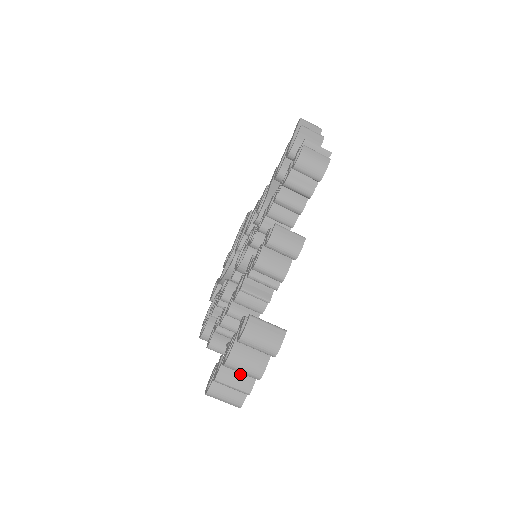
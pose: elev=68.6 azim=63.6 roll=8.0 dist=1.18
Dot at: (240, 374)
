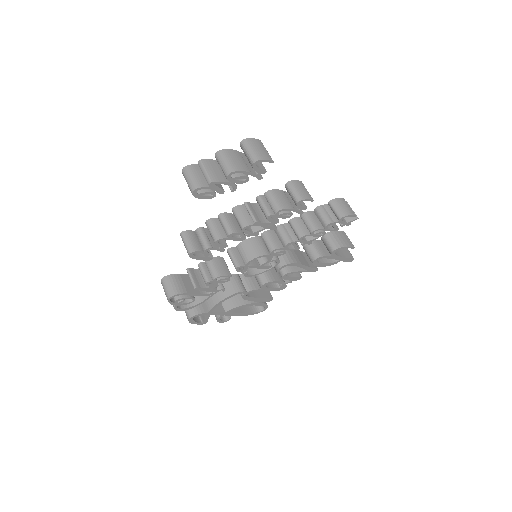
Dot at: (218, 171)
